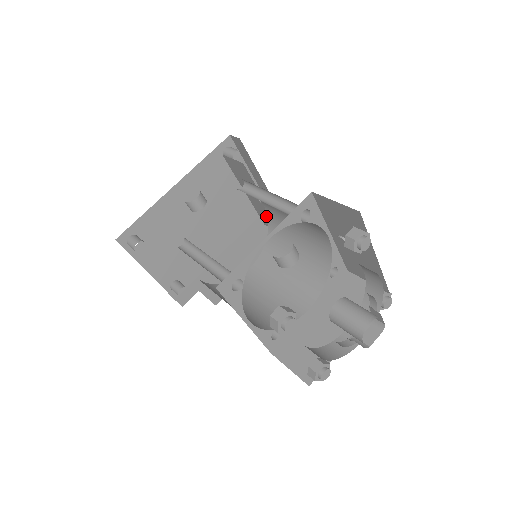
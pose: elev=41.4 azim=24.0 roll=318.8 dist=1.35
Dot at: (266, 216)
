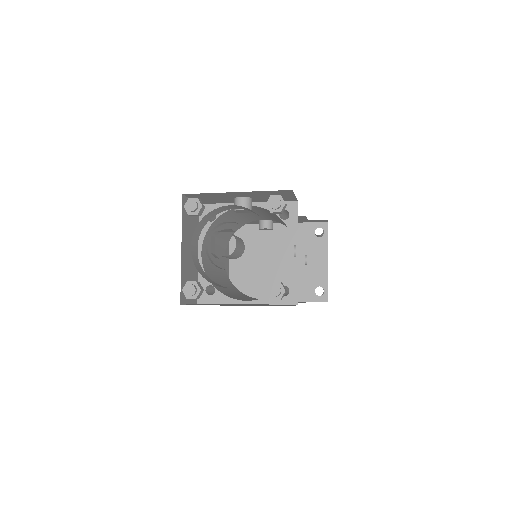
Dot at: occluded
